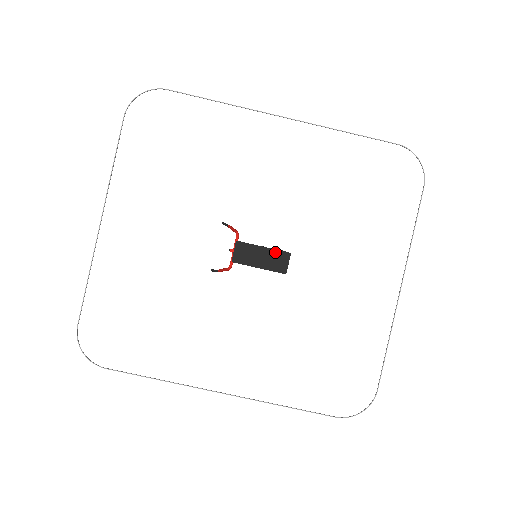
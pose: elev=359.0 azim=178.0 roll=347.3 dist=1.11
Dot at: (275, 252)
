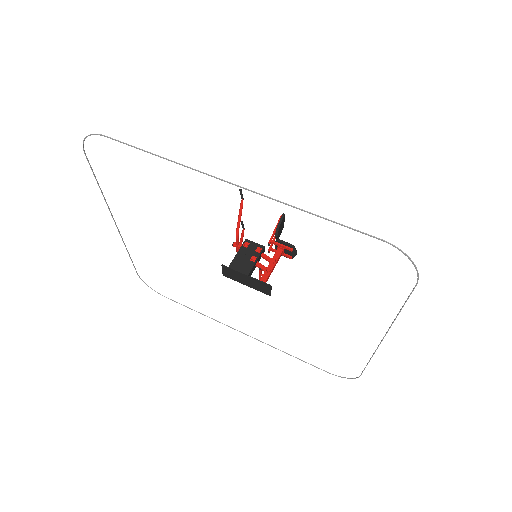
Dot at: (257, 281)
